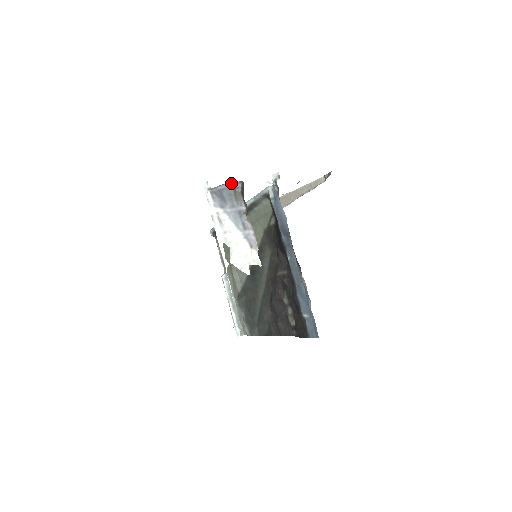
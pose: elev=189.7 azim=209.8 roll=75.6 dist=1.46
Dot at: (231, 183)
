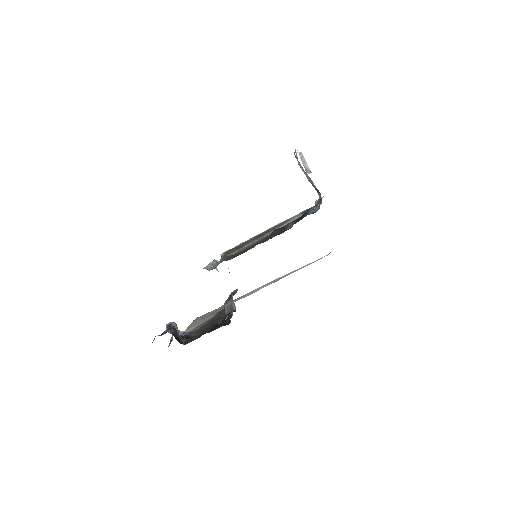
Dot at: (306, 168)
